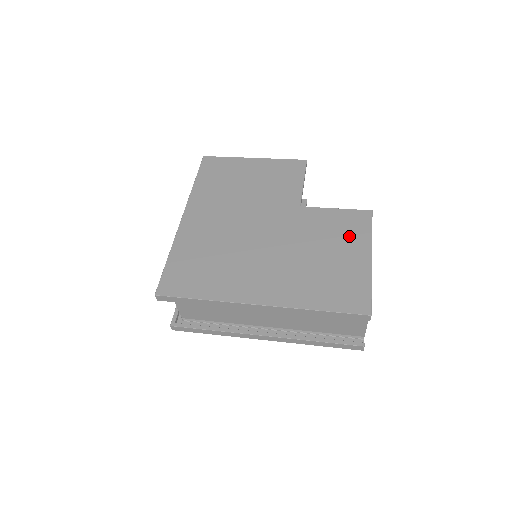
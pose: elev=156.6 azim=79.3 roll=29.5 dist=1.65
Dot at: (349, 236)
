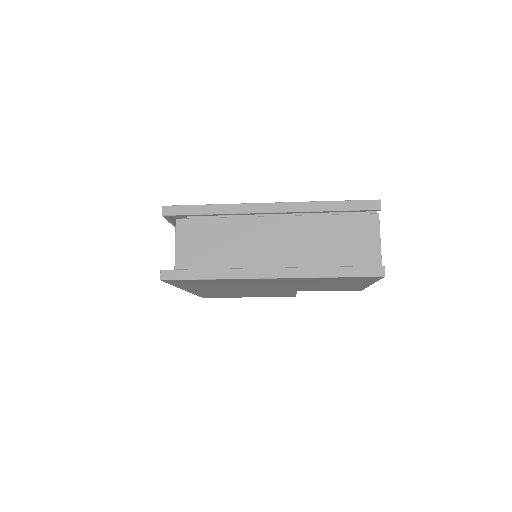
Dot at: occluded
